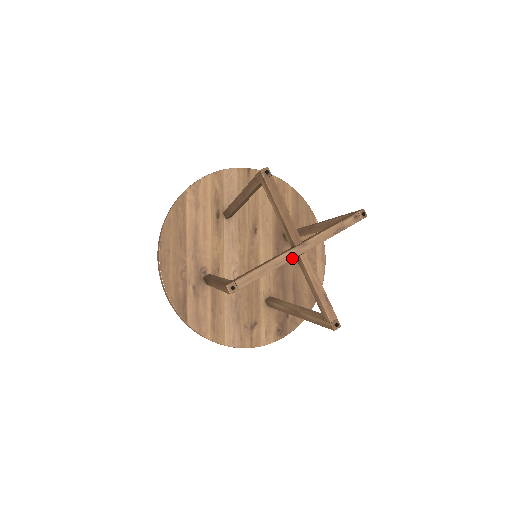
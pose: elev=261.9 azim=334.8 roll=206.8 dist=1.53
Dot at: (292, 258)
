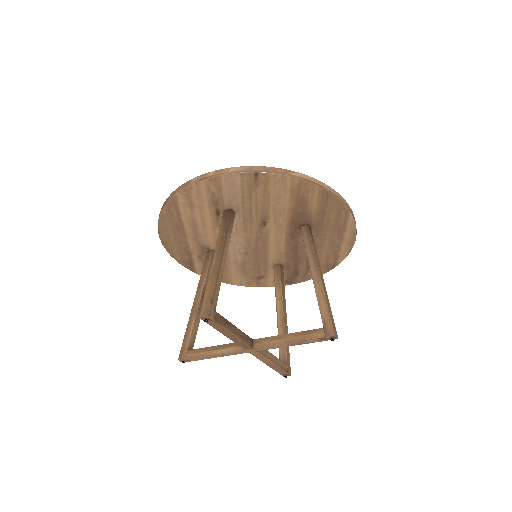
Dot at: (241, 353)
